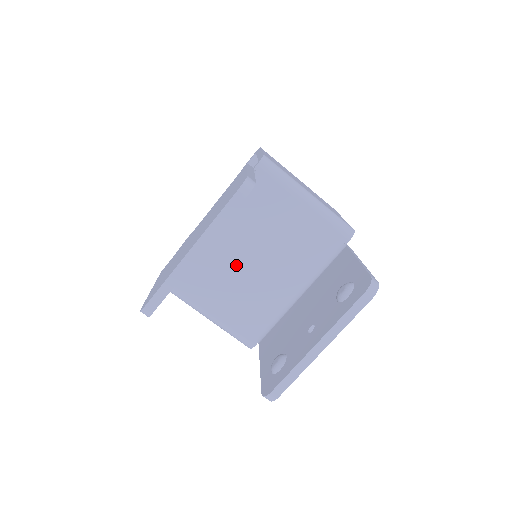
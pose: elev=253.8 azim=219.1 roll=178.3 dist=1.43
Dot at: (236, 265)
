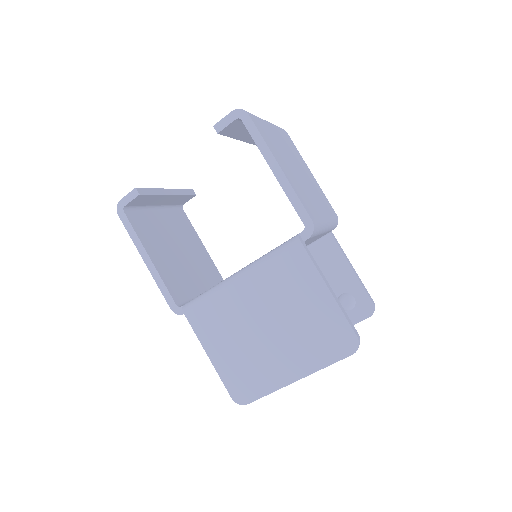
Dot at: occluded
